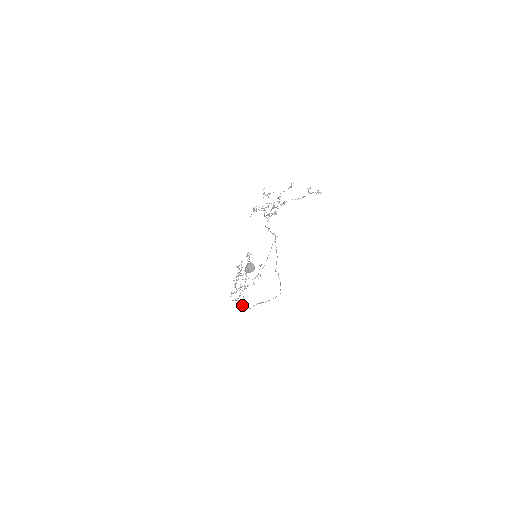
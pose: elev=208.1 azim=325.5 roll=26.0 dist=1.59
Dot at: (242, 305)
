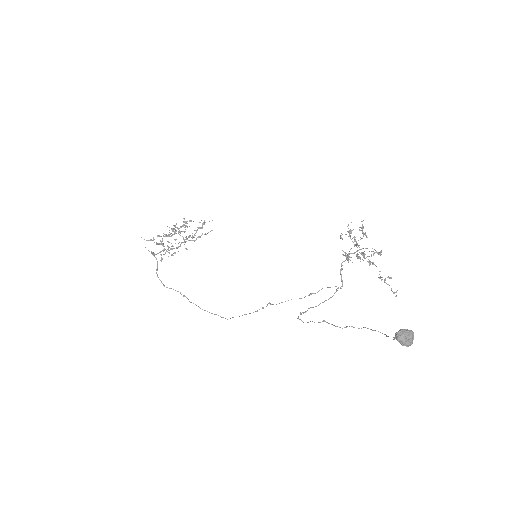
Dot at: occluded
